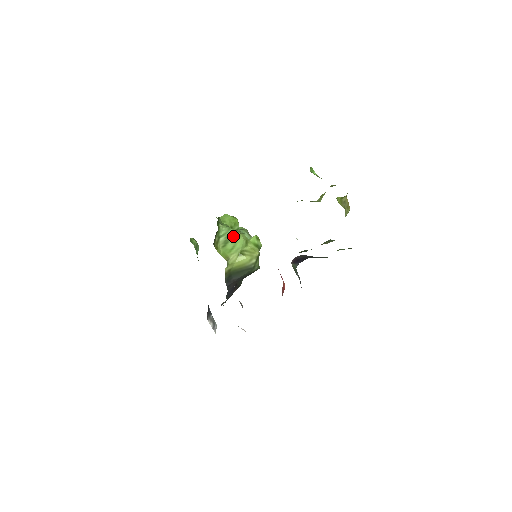
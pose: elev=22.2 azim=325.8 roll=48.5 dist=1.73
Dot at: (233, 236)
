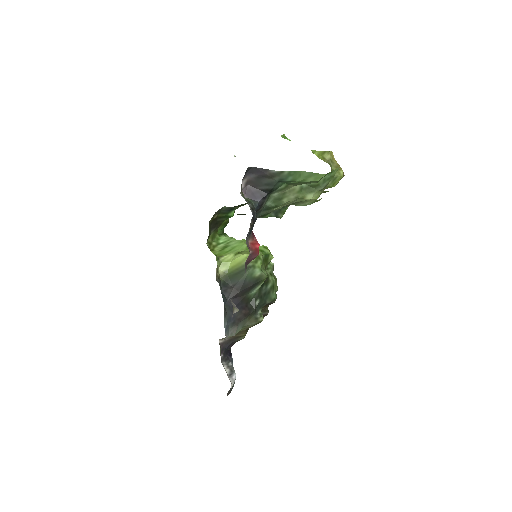
Dot at: (234, 242)
